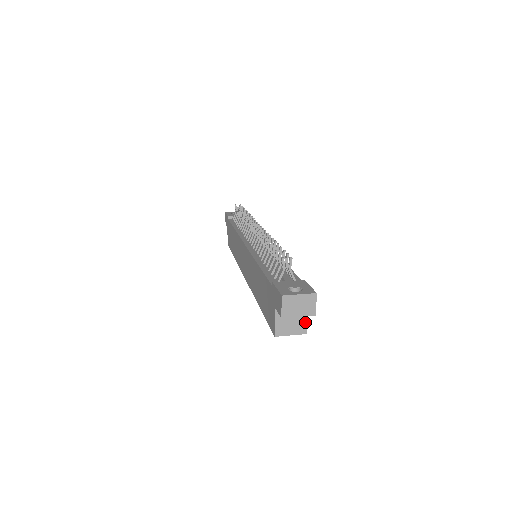
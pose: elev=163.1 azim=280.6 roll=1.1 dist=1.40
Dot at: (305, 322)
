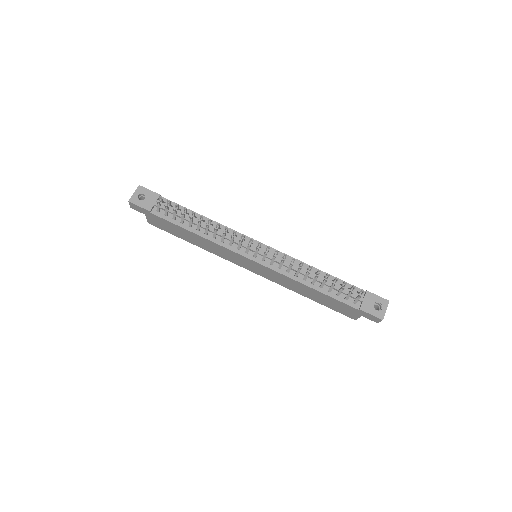
Dot at: occluded
